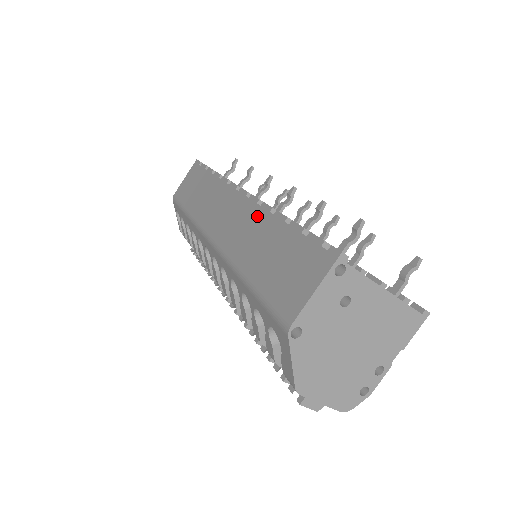
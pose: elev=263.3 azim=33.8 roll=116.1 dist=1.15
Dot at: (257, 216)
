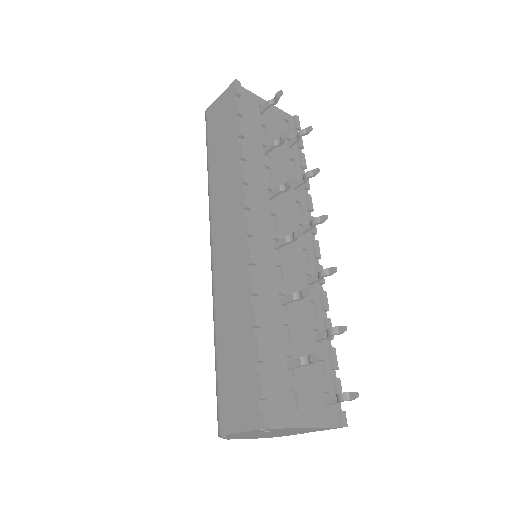
Dot at: (242, 283)
